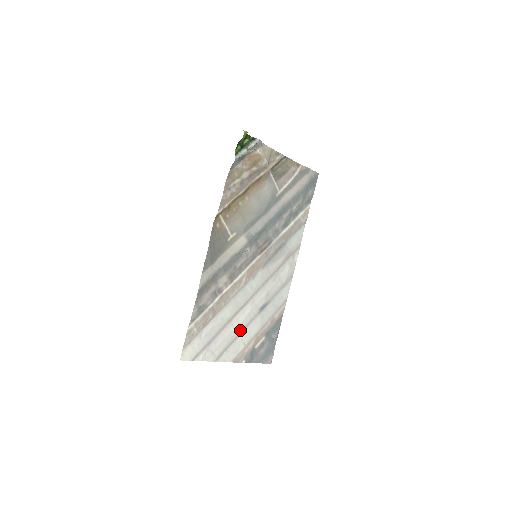
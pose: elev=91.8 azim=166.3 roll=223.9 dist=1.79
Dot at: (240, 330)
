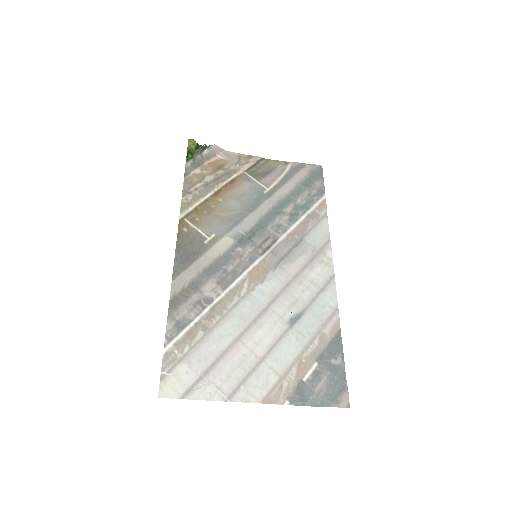
Dot at: (262, 353)
